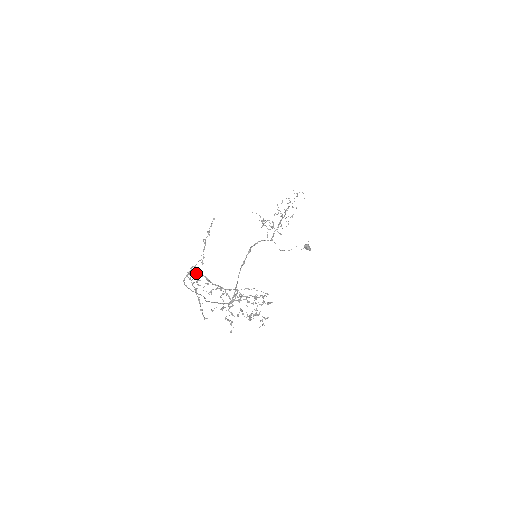
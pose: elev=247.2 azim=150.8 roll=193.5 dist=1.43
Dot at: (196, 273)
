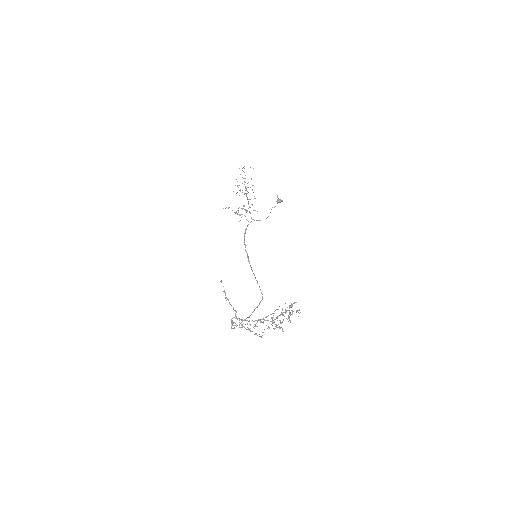
Dot at: occluded
